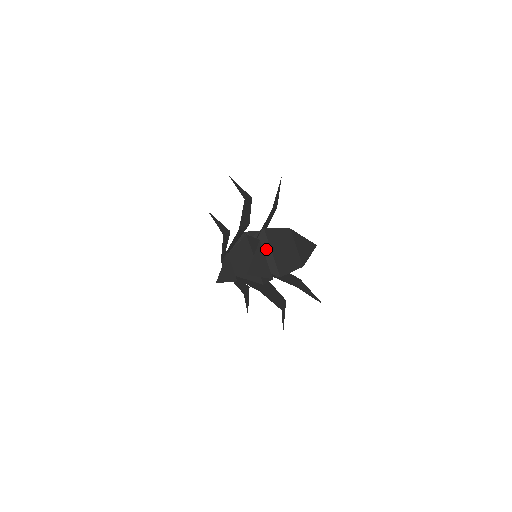
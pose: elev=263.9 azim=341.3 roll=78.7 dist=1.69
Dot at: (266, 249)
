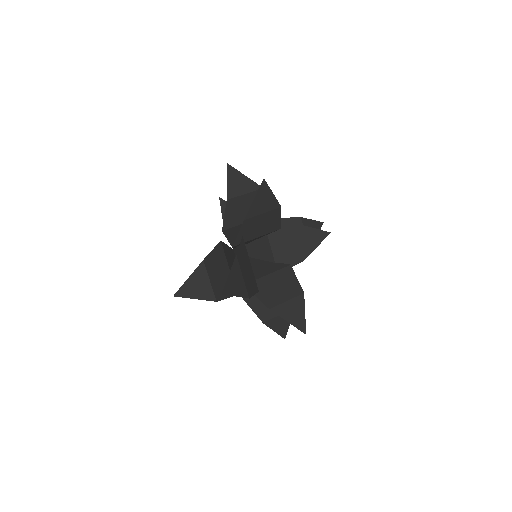
Dot at: occluded
